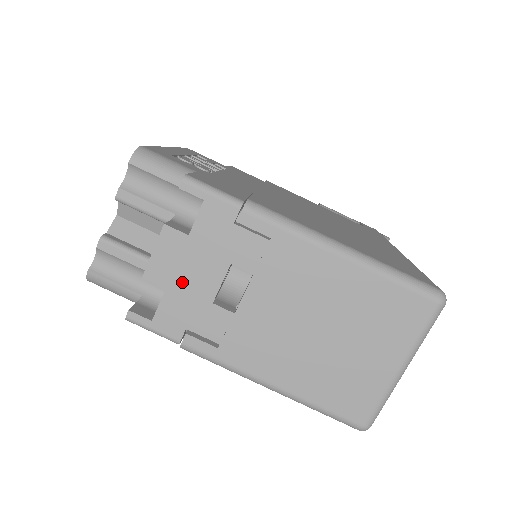
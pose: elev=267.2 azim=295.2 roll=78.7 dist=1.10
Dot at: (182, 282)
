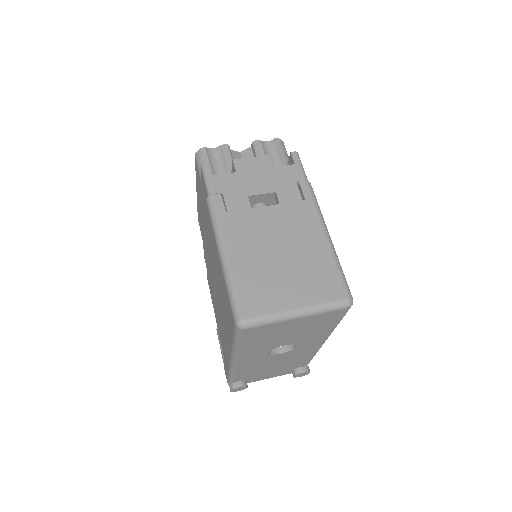
Dot at: (247, 177)
